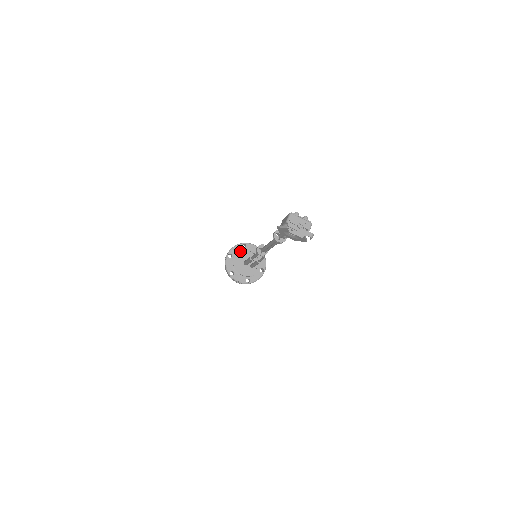
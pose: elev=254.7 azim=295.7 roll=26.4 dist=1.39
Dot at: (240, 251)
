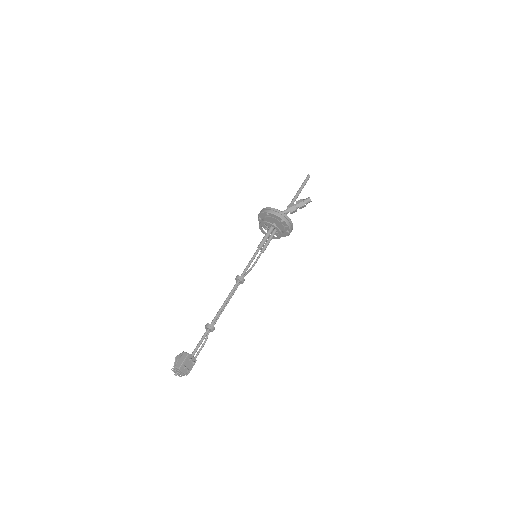
Dot at: (271, 225)
